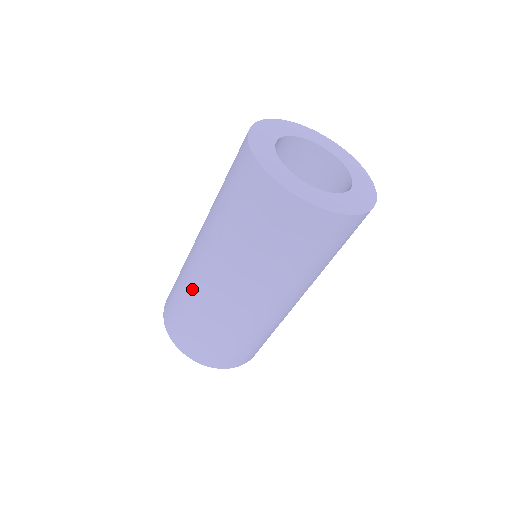
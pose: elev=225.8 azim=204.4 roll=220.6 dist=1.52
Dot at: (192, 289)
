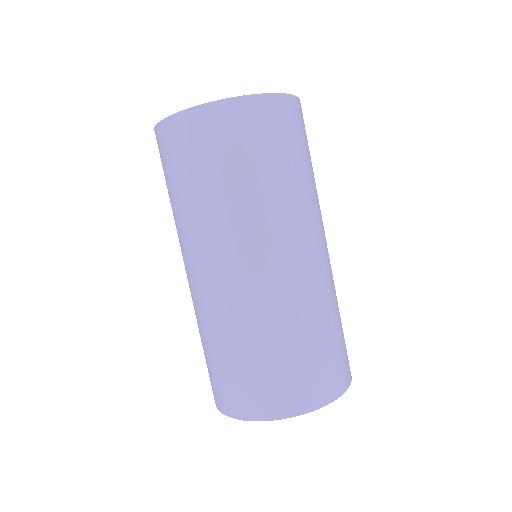
Dot at: (269, 314)
